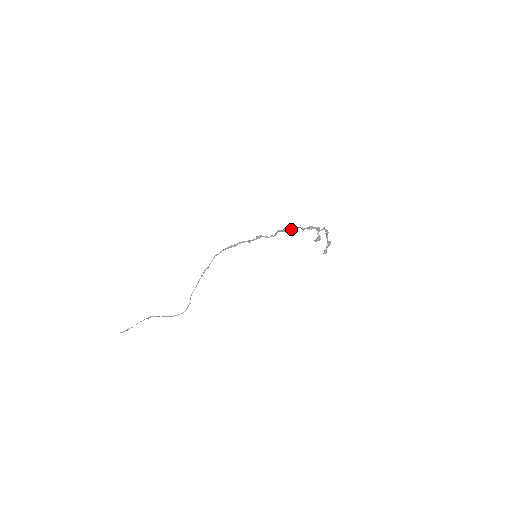
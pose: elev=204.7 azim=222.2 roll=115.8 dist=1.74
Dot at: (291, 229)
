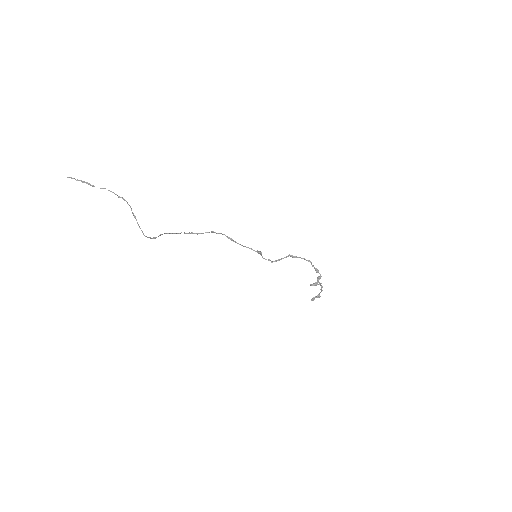
Dot at: (304, 258)
